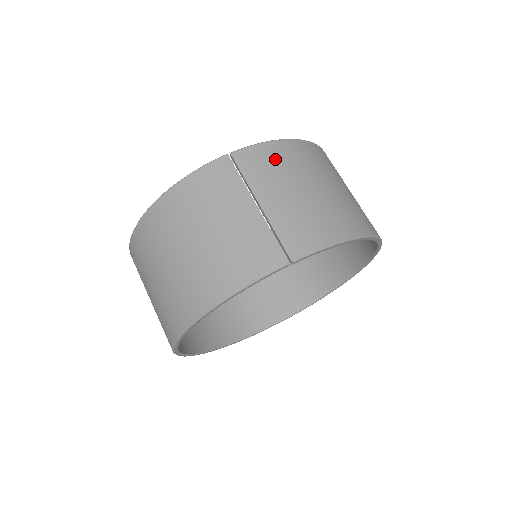
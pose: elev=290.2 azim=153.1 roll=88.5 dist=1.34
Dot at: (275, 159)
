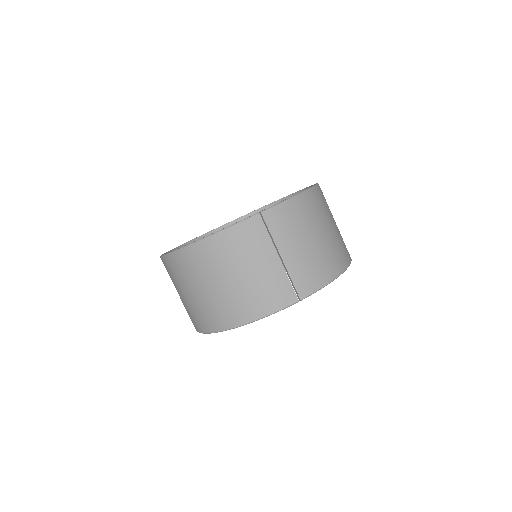
Dot at: (292, 216)
